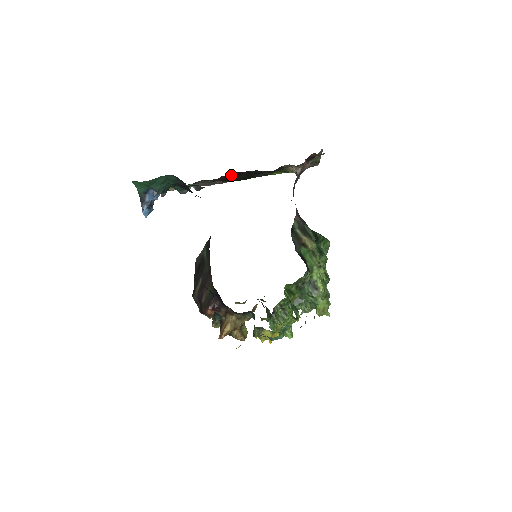
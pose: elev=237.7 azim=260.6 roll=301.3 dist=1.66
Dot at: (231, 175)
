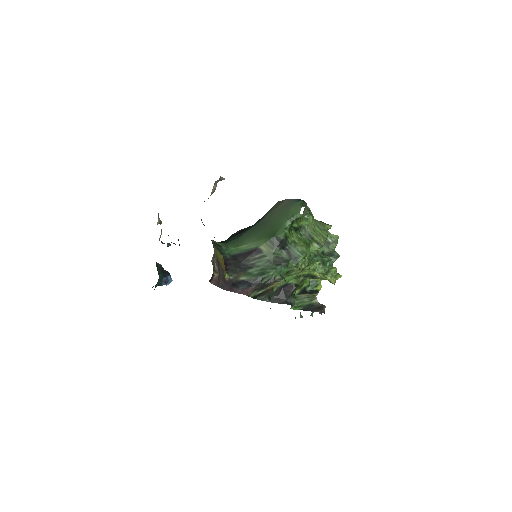
Dot at: occluded
